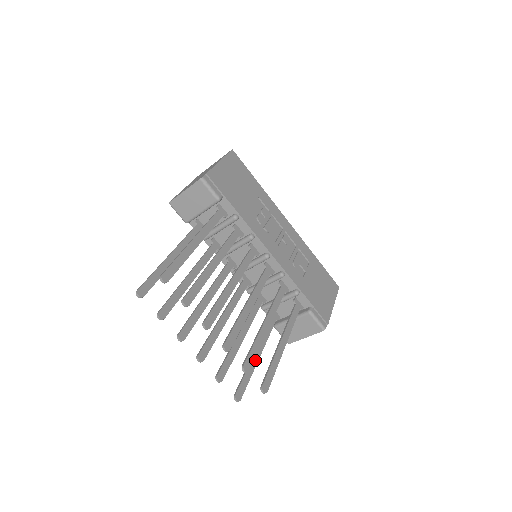
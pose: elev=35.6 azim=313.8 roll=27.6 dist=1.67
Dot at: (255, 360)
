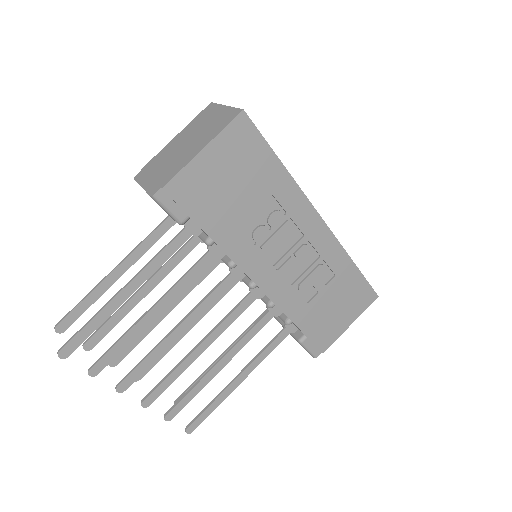
Dot at: occluded
